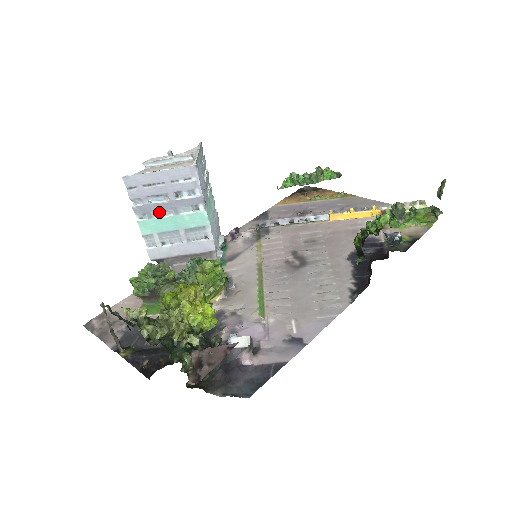
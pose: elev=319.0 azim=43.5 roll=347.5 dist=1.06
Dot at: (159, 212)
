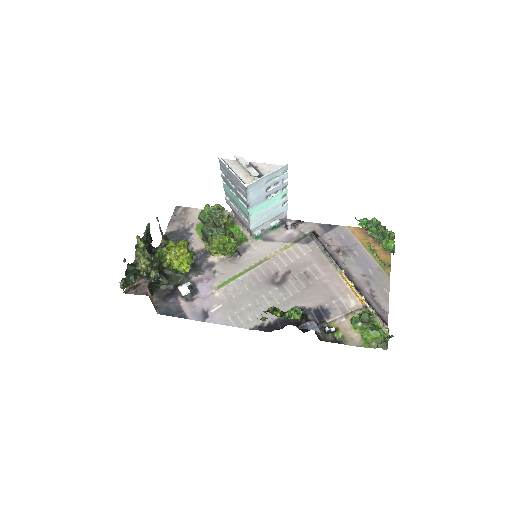
Dot at: (231, 188)
